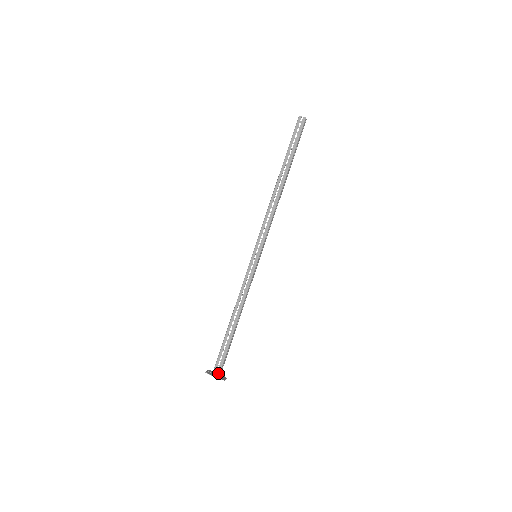
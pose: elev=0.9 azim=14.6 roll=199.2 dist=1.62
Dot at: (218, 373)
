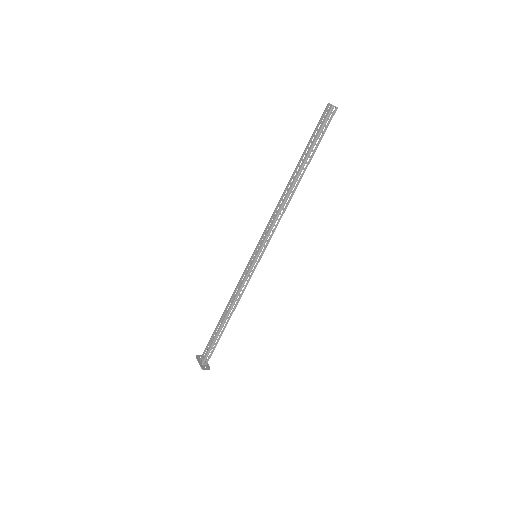
Dot at: (203, 361)
